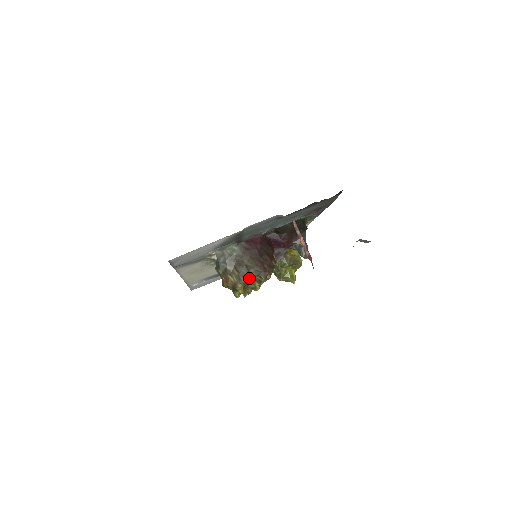
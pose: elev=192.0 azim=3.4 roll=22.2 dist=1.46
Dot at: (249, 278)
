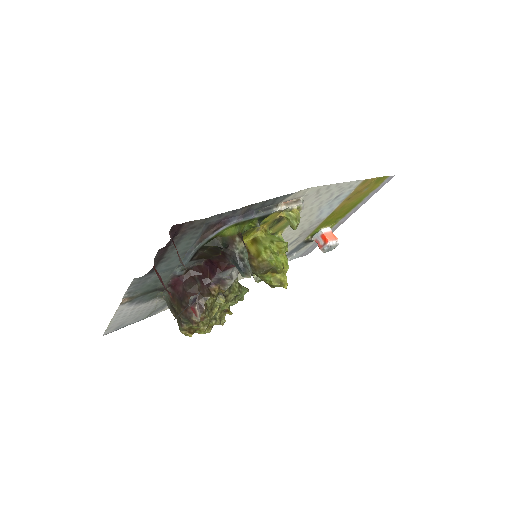
Dot at: (184, 325)
